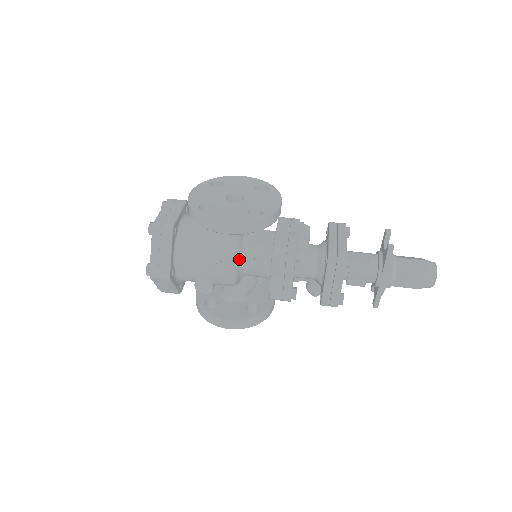
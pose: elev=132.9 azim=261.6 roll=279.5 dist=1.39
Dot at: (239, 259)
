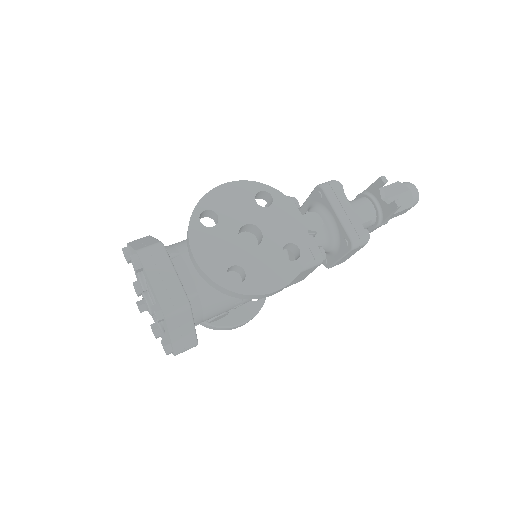
Dot at: occluded
